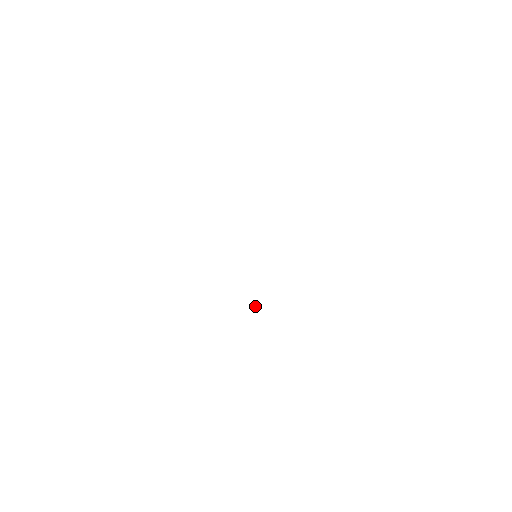
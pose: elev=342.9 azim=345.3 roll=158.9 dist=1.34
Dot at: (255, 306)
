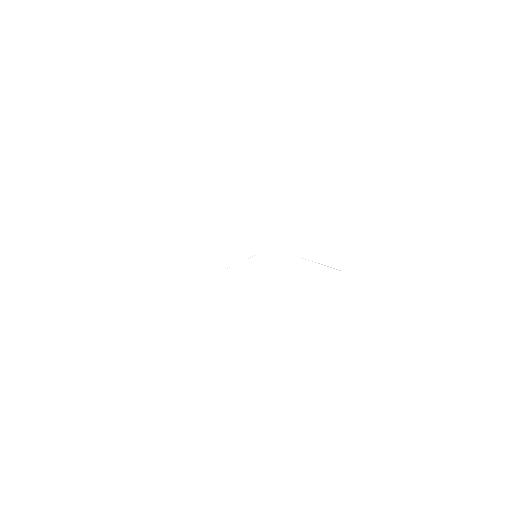
Dot at: occluded
